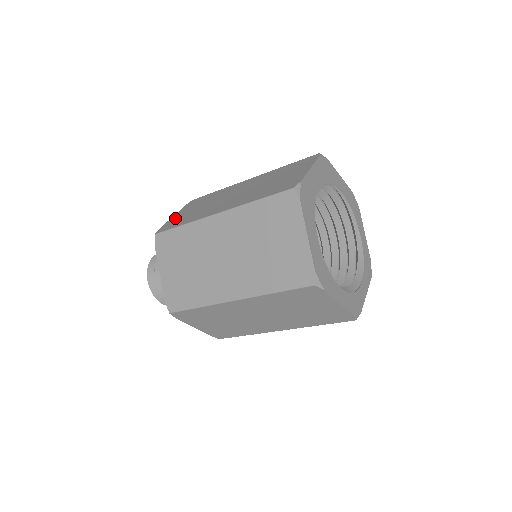
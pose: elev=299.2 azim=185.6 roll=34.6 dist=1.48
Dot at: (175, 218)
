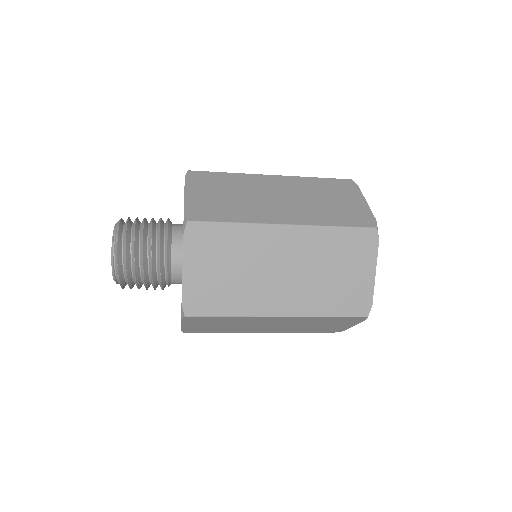
Dot at: occluded
